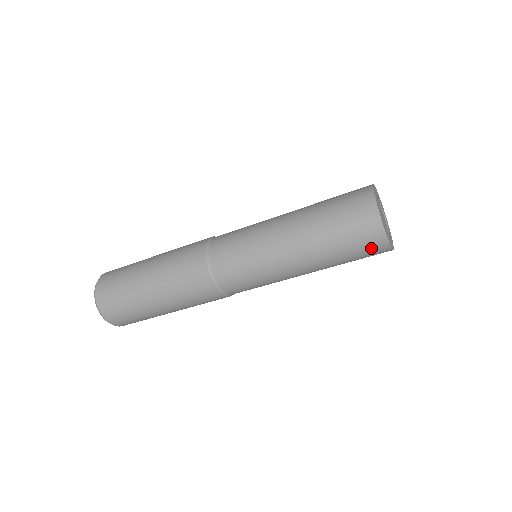
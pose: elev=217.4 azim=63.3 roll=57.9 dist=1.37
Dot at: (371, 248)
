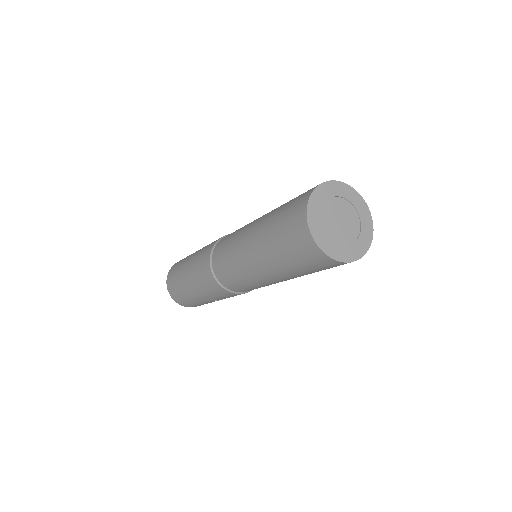
Dot at: (305, 251)
